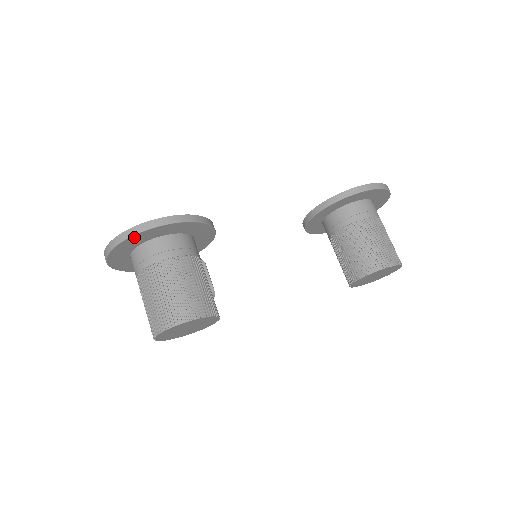
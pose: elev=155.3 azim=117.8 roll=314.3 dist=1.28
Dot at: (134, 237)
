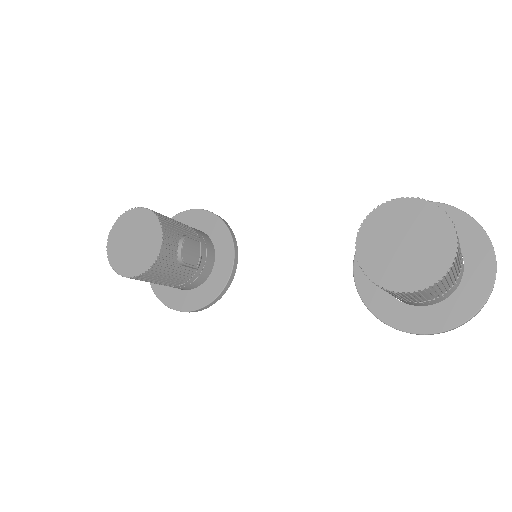
Dot at: occluded
